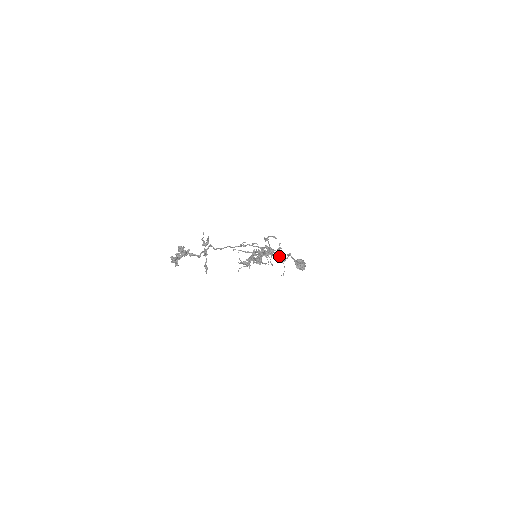
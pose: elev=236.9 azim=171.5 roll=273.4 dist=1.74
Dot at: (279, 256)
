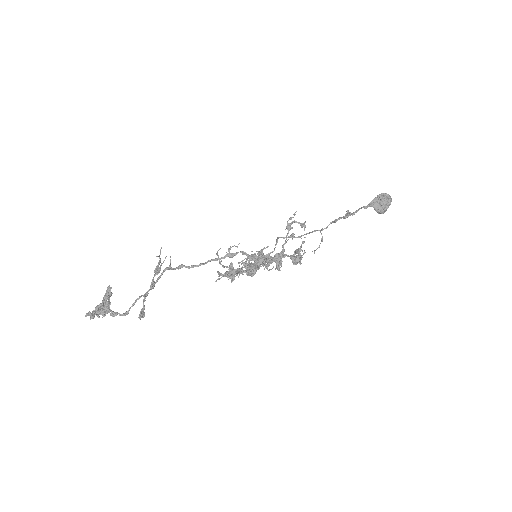
Dot at: (292, 262)
